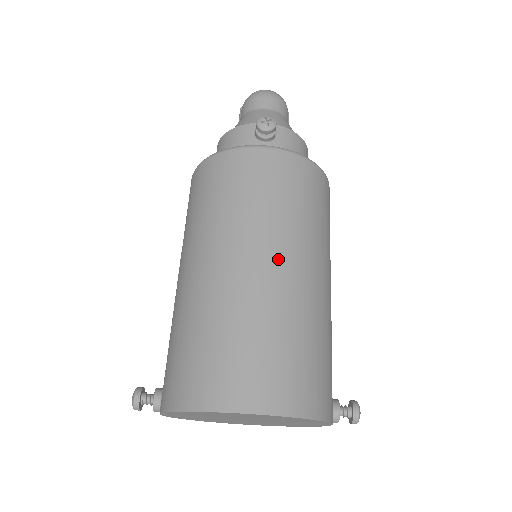
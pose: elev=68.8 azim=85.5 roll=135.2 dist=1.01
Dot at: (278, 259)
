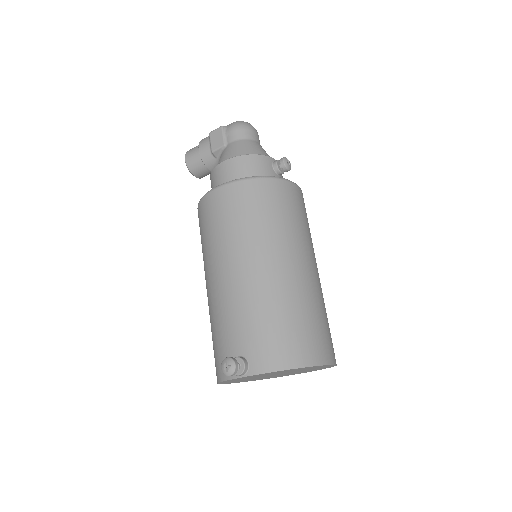
Dot at: (316, 267)
